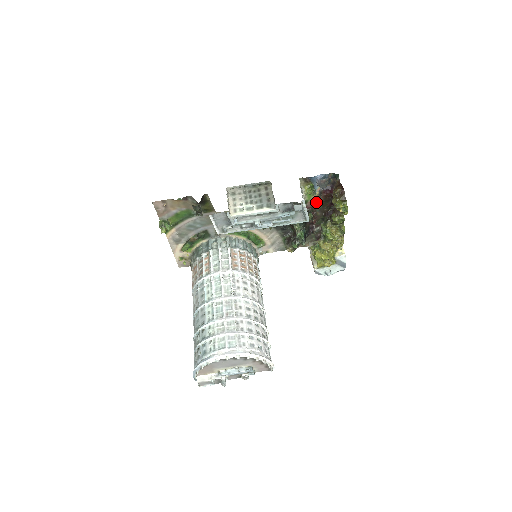
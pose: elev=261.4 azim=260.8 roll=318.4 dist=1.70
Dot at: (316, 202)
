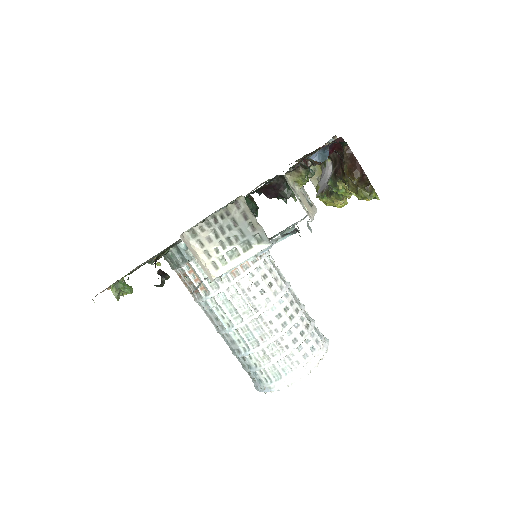
Dot at: occluded
